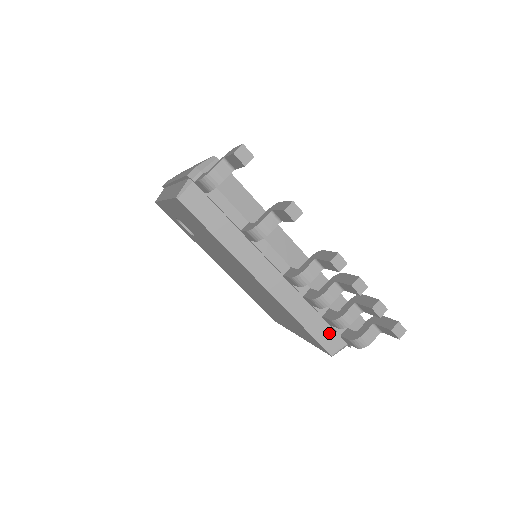
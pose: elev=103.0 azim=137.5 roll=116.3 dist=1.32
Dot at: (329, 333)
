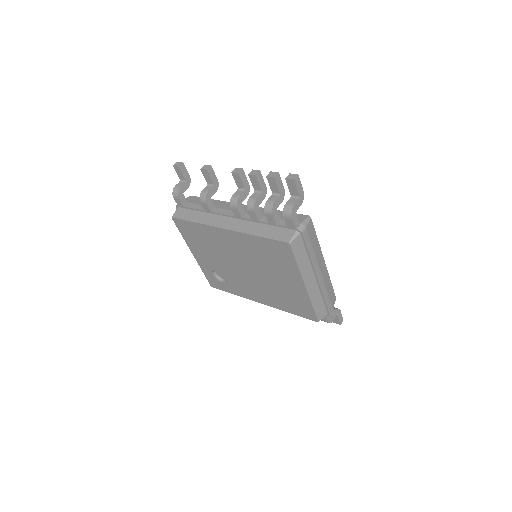
Dot at: (280, 231)
